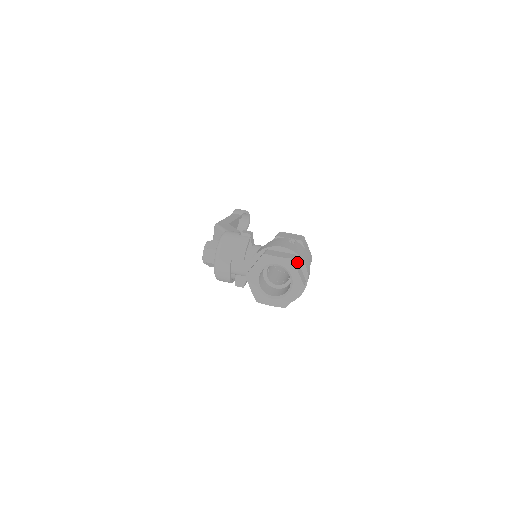
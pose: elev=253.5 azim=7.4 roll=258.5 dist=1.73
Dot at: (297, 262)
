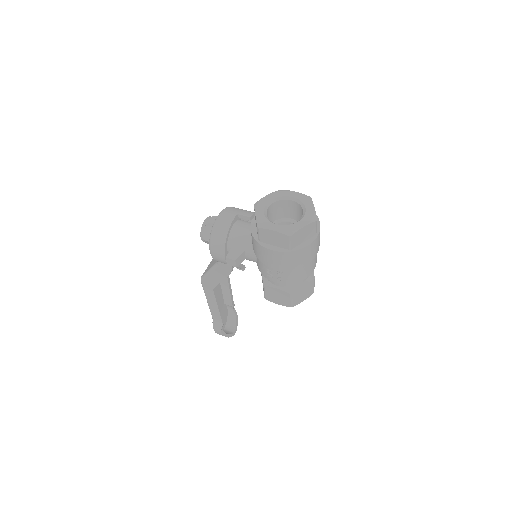
Dot at: occluded
